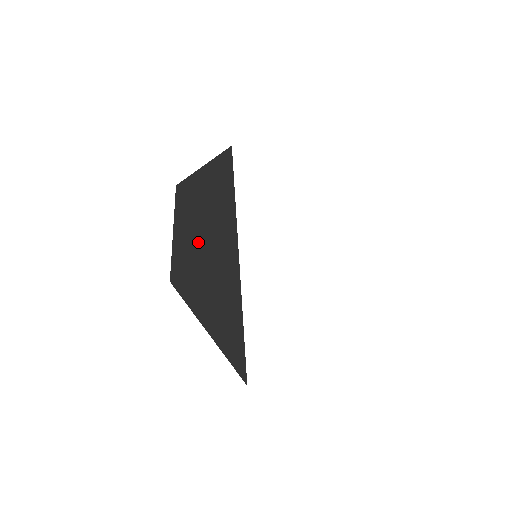
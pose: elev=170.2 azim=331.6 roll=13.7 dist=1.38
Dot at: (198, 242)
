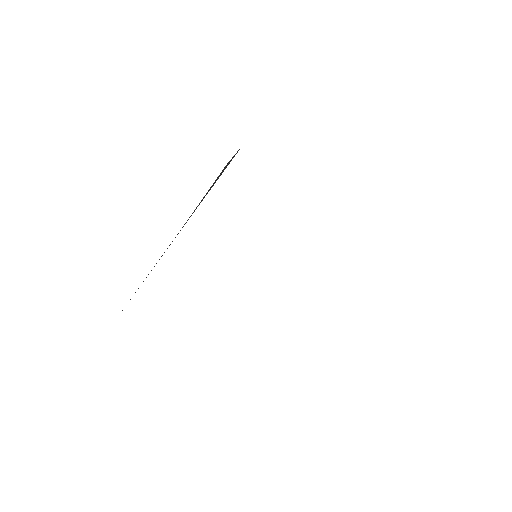
Dot at: (196, 208)
